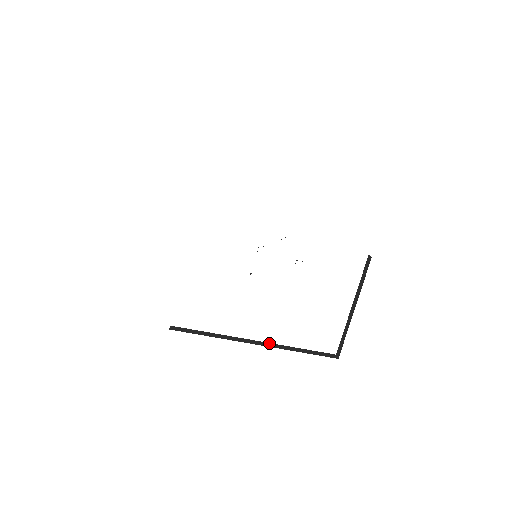
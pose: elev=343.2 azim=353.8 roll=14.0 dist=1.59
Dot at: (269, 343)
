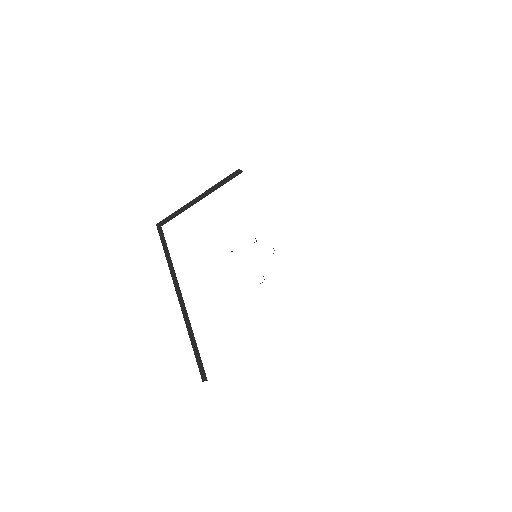
Dot at: (186, 310)
